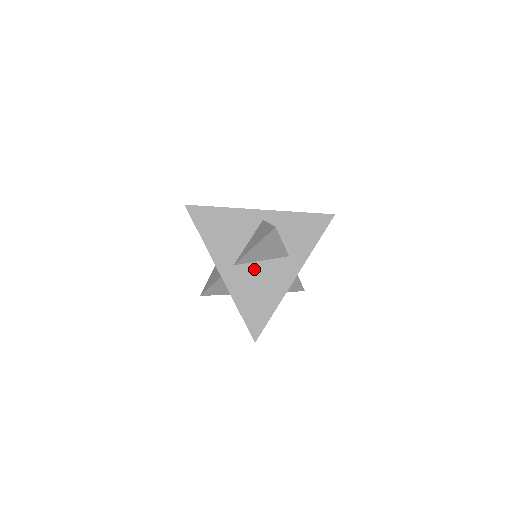
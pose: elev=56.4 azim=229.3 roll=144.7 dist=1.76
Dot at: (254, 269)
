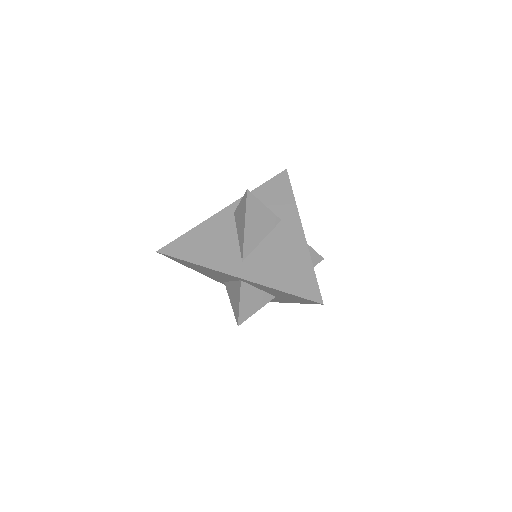
Dot at: occluded
